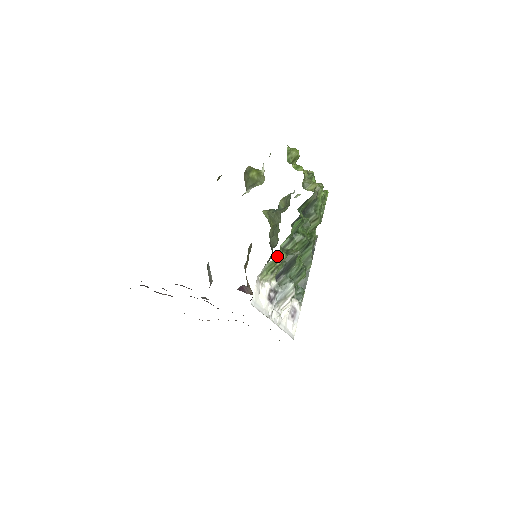
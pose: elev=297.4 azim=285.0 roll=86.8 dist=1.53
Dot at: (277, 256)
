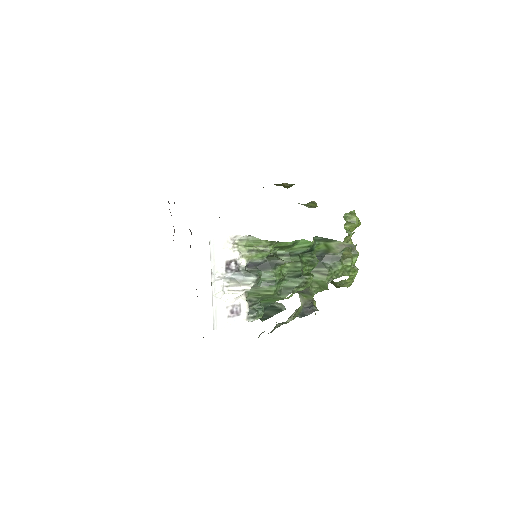
Dot at: occluded
